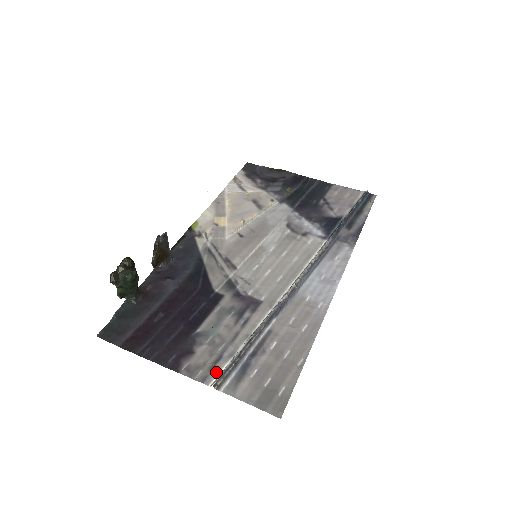
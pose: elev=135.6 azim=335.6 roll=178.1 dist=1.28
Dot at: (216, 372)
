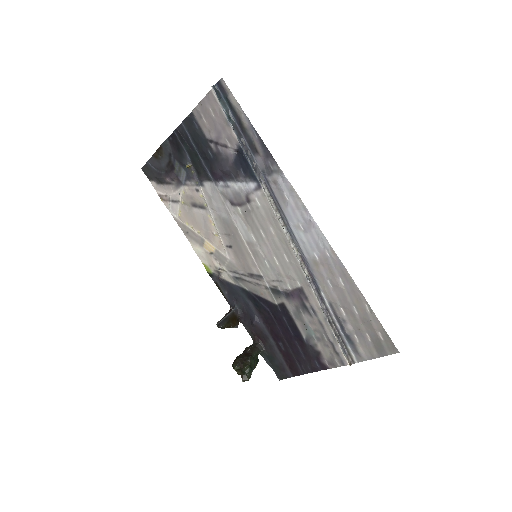
Dot at: (342, 355)
